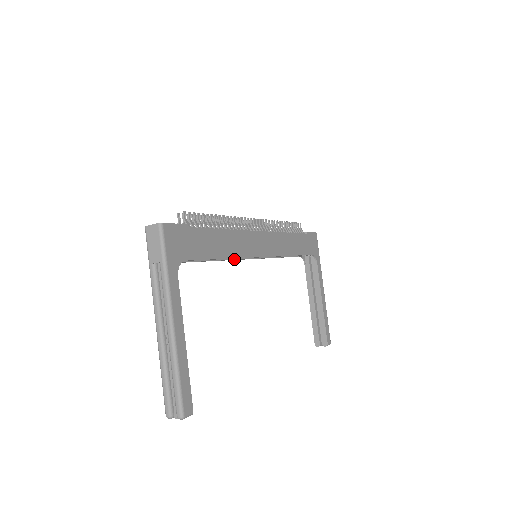
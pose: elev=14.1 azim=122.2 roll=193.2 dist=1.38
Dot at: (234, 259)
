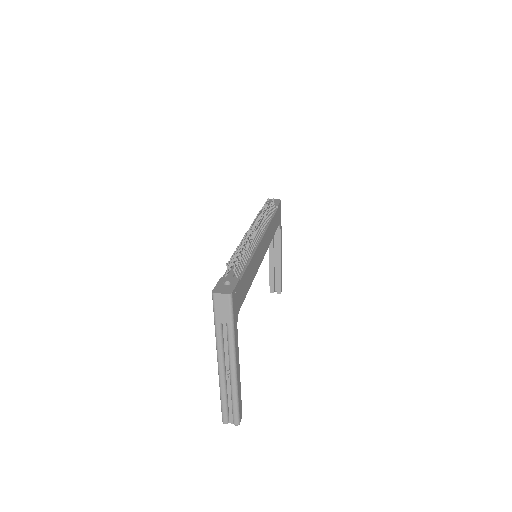
Dot at: occluded
